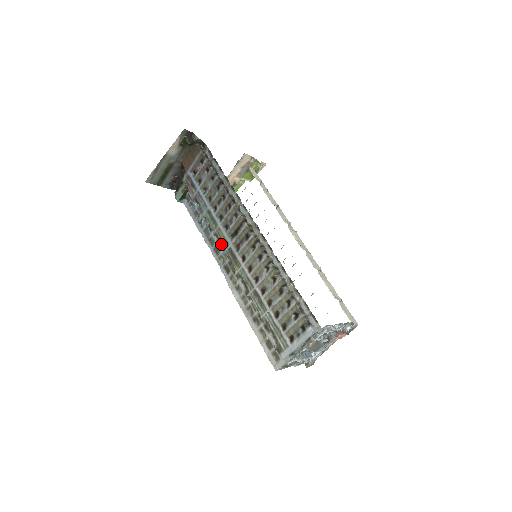
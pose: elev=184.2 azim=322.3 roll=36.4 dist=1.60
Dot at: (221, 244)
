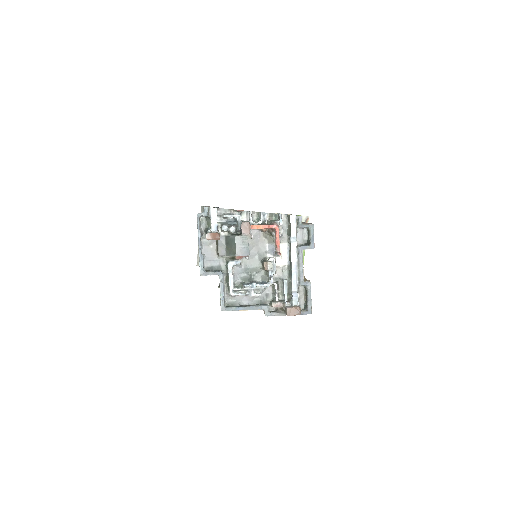
Dot at: occluded
